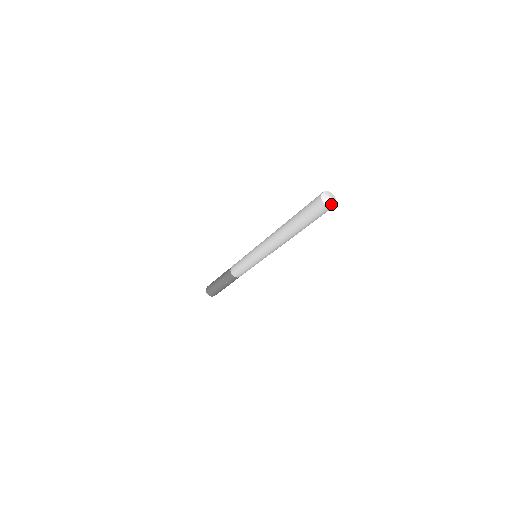
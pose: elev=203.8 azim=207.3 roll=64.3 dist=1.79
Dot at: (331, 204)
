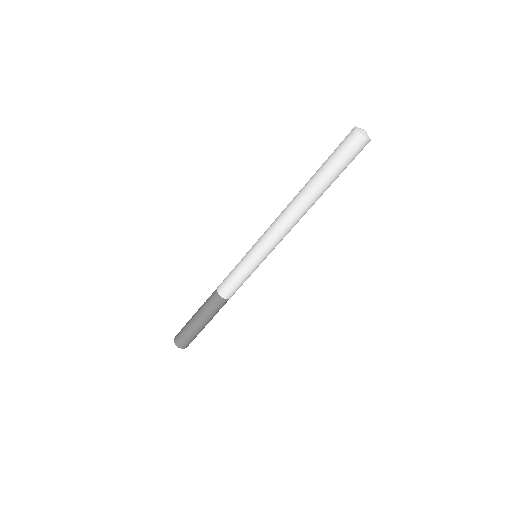
Dot at: (367, 136)
